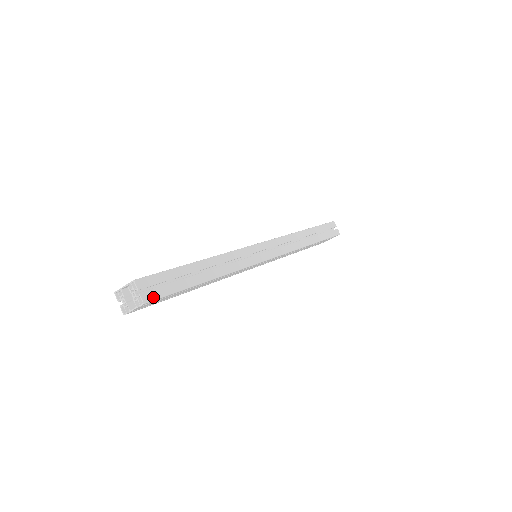
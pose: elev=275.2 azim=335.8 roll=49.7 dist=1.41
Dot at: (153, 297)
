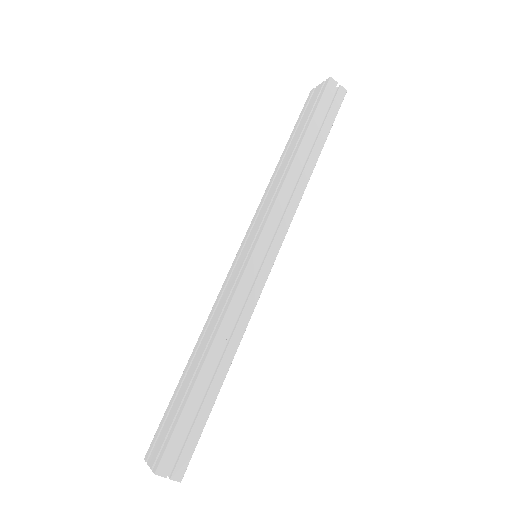
Dot at: (184, 466)
